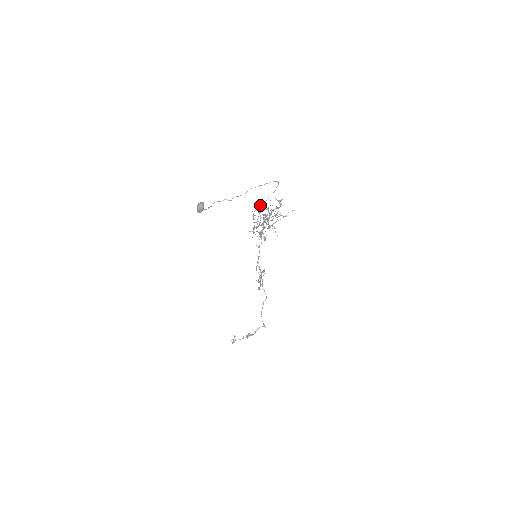
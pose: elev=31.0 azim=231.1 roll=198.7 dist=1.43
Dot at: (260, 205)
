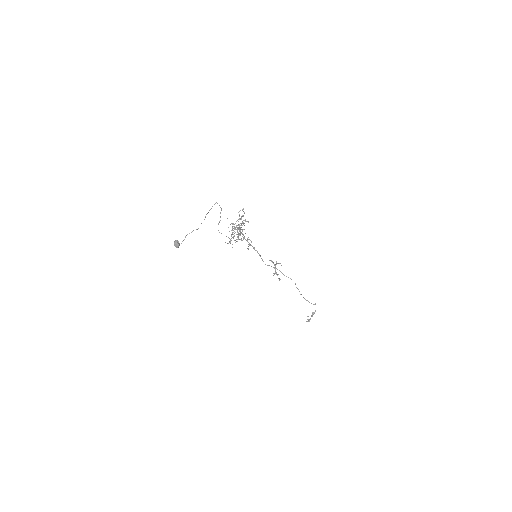
Dot at: (218, 224)
